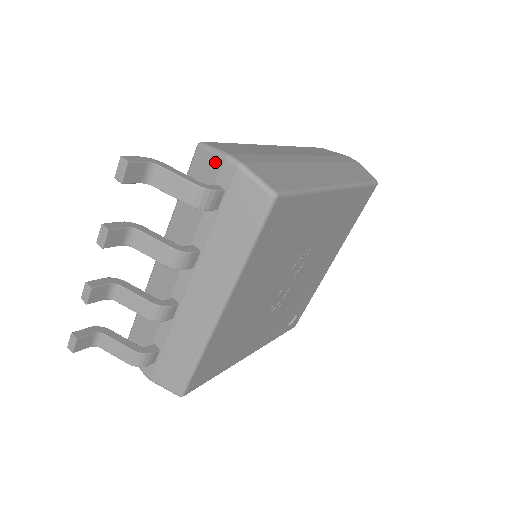
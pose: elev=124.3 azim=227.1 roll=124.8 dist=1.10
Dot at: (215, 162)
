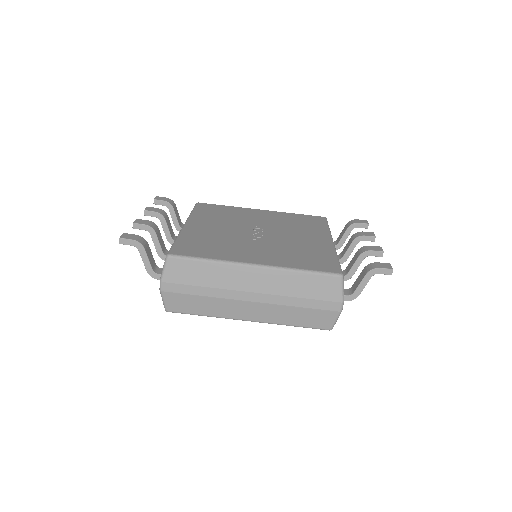
Dot at: (162, 272)
